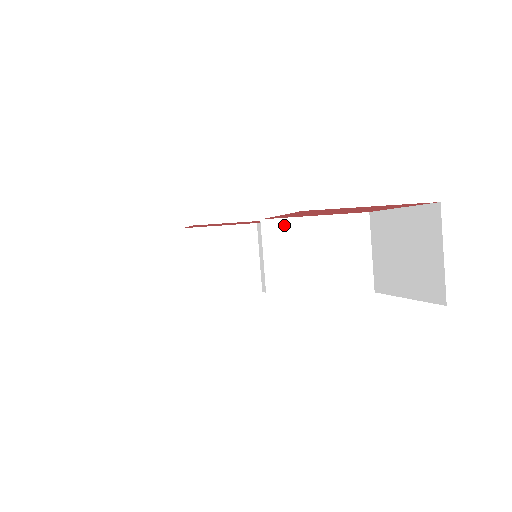
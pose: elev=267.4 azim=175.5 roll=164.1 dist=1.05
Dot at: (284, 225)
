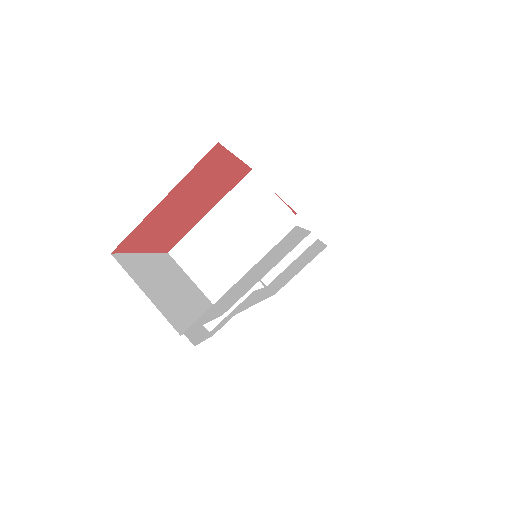
Dot at: (189, 242)
